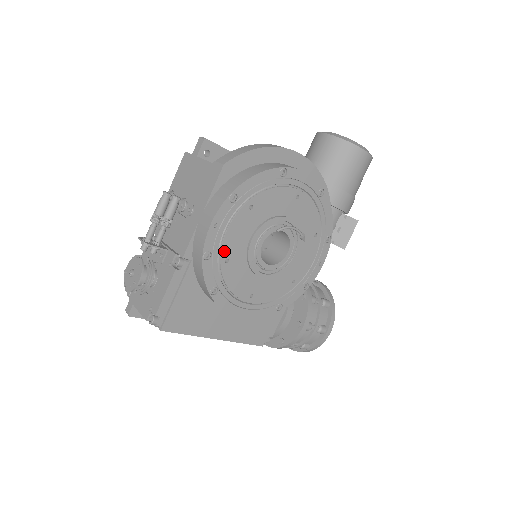
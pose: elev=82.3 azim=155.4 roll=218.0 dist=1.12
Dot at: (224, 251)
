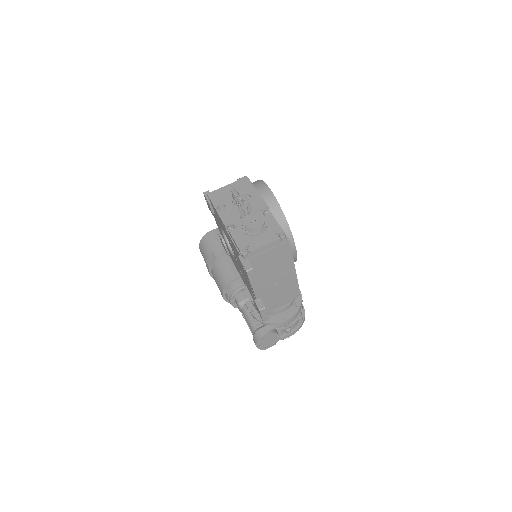
Dot at: occluded
